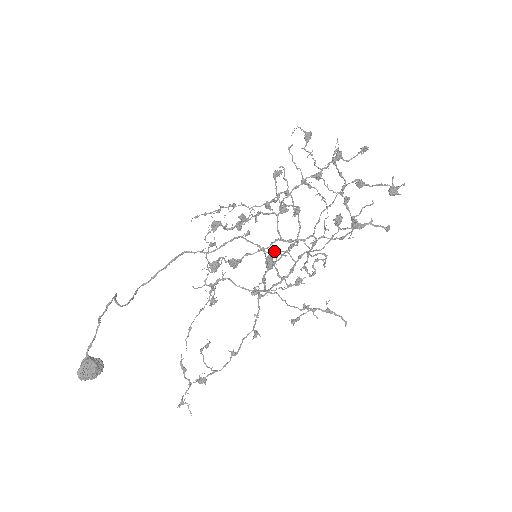
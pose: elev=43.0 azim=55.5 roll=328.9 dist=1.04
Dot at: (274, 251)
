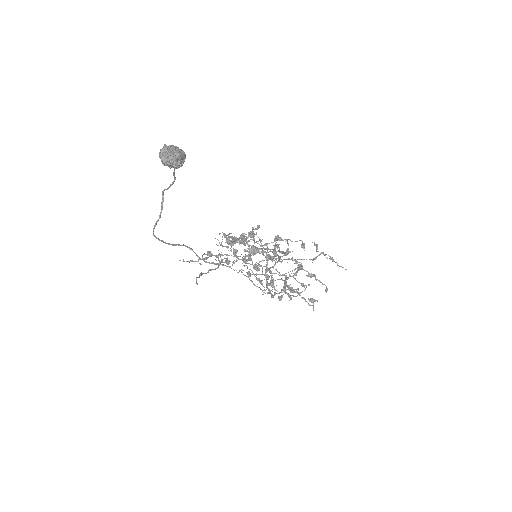
Dot at: (255, 285)
